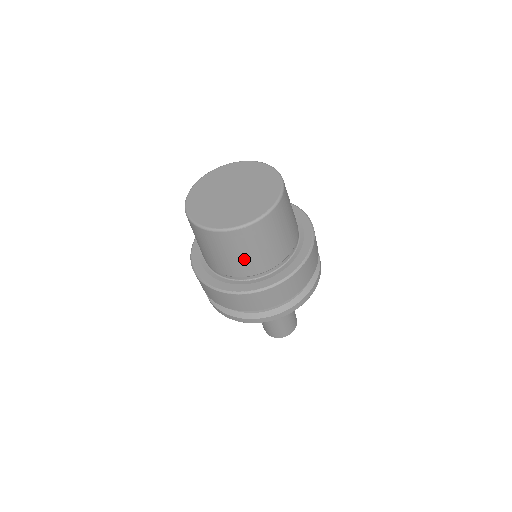
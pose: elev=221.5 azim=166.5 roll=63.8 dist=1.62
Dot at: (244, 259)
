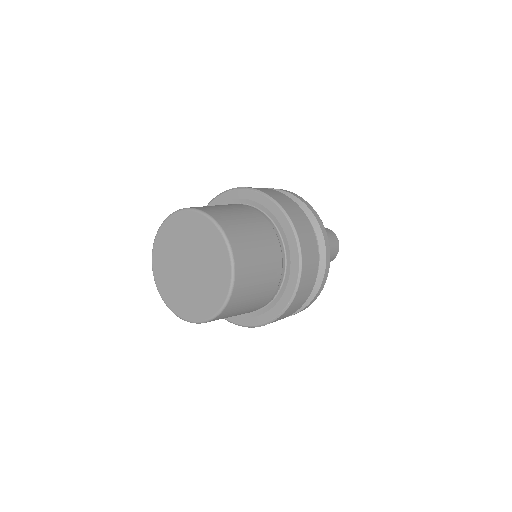
Dot at: occluded
